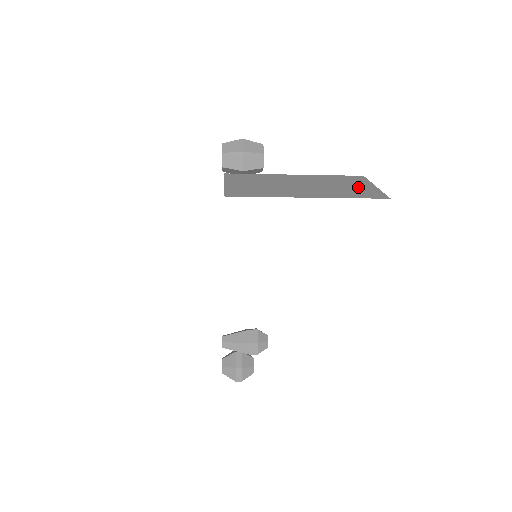
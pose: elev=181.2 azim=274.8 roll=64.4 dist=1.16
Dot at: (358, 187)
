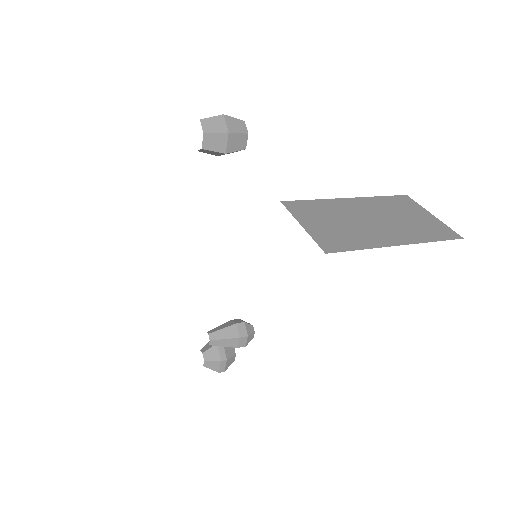
Dot at: (422, 219)
